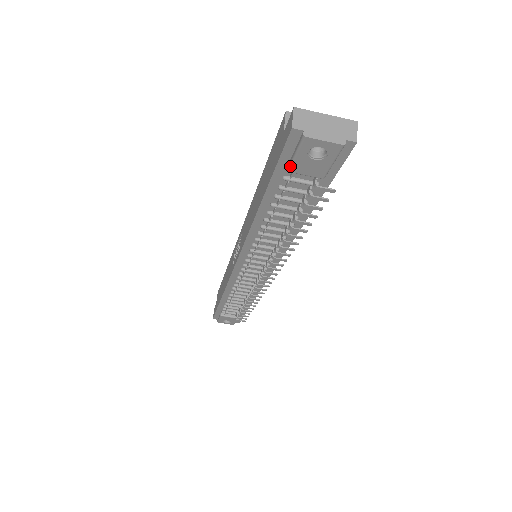
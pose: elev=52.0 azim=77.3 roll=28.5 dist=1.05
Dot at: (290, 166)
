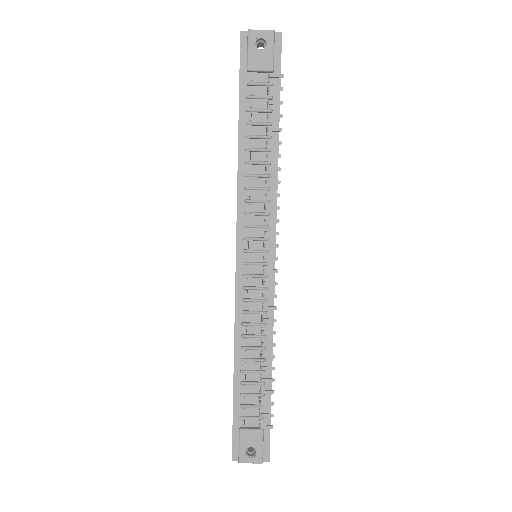
Dot at: (247, 63)
